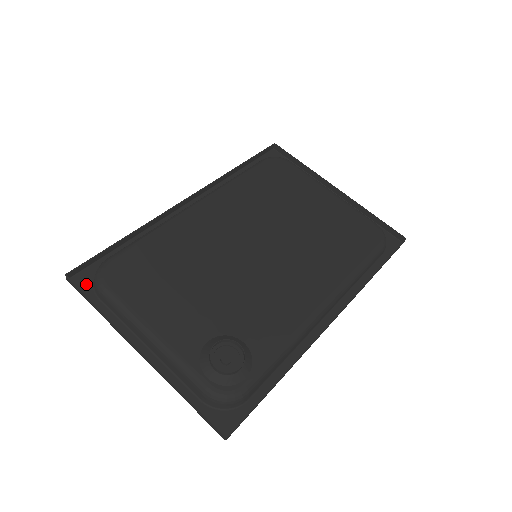
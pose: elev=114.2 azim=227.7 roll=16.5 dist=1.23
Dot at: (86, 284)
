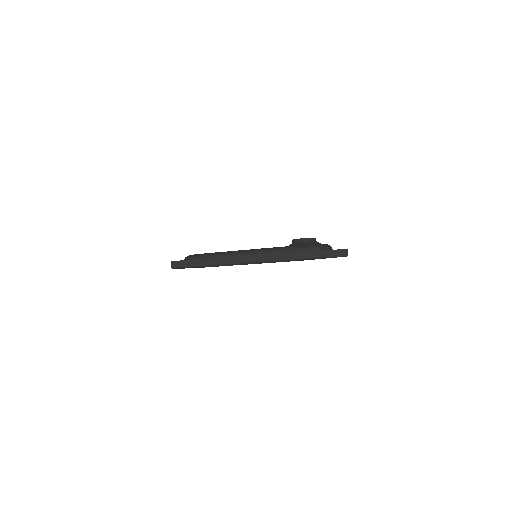
Dot at: occluded
